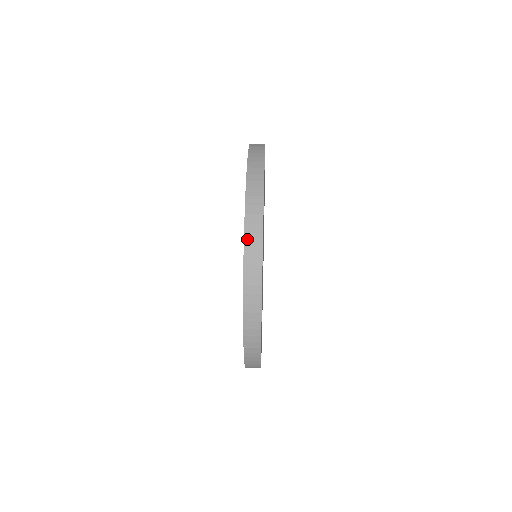
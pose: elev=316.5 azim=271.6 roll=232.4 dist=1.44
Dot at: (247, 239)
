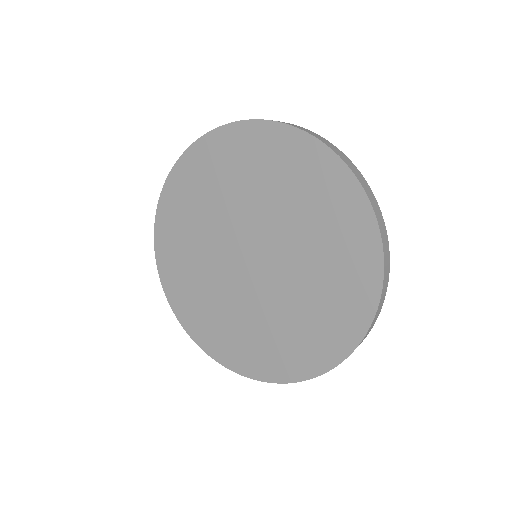
Dot at: (385, 261)
